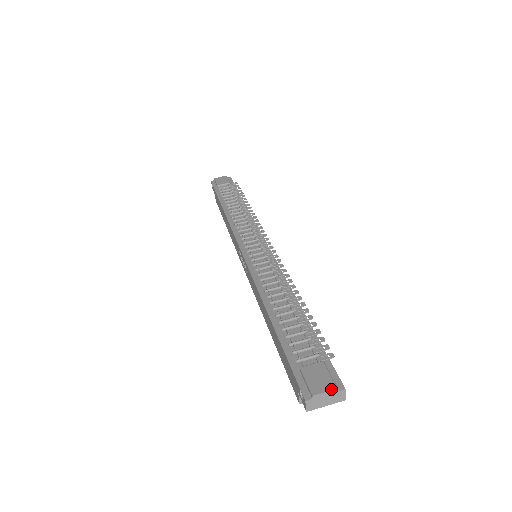
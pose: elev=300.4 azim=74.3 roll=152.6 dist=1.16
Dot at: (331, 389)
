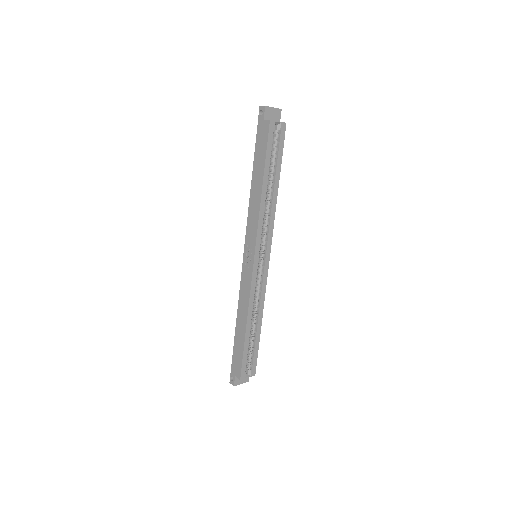
Dot at: occluded
